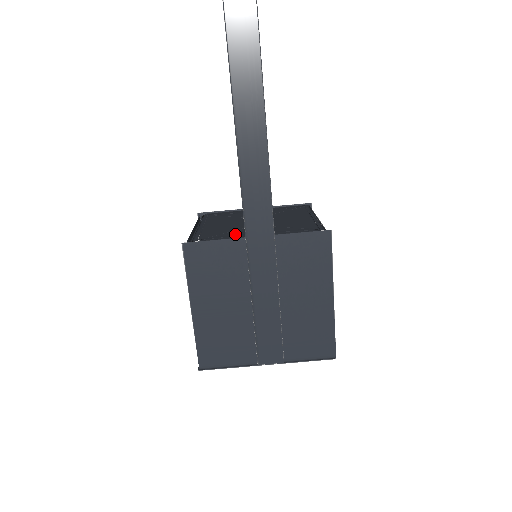
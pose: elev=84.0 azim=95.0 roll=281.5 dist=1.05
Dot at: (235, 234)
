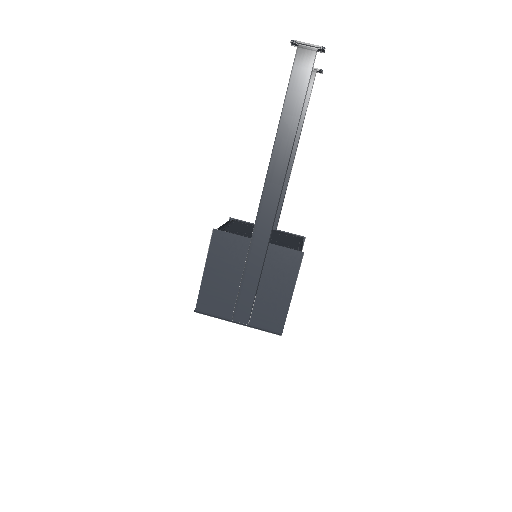
Dot at: (247, 235)
